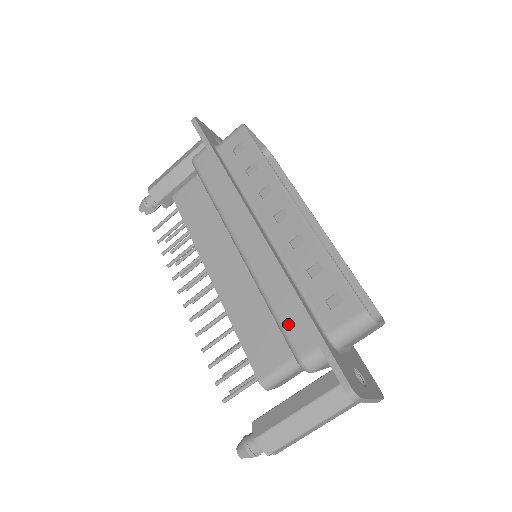
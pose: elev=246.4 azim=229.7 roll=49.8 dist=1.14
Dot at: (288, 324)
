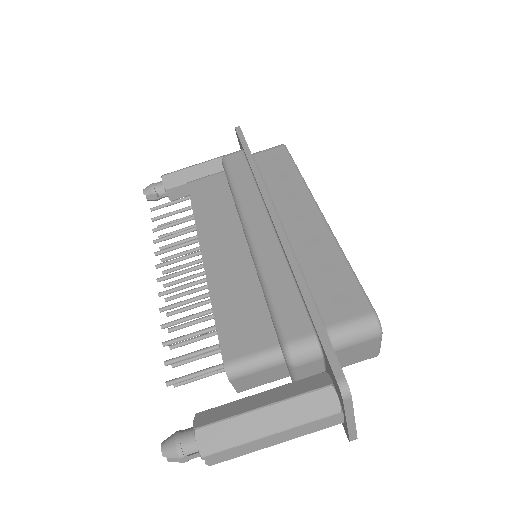
Dot at: (283, 307)
